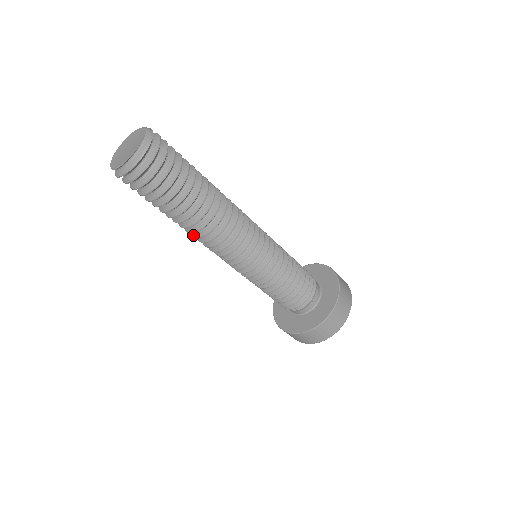
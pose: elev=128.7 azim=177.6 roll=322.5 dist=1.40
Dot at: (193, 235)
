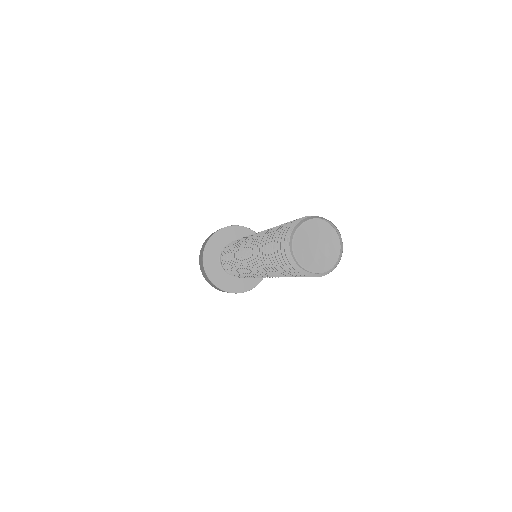
Dot at: (265, 273)
